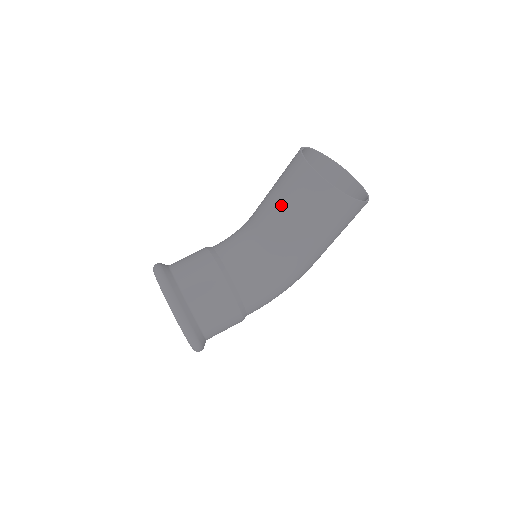
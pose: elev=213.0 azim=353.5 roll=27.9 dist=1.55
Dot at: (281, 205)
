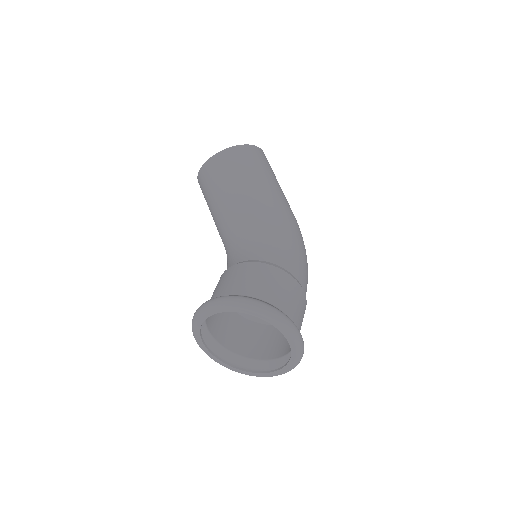
Dot at: (218, 199)
